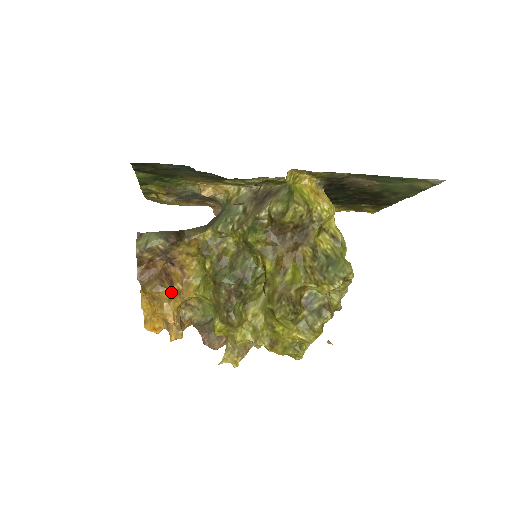
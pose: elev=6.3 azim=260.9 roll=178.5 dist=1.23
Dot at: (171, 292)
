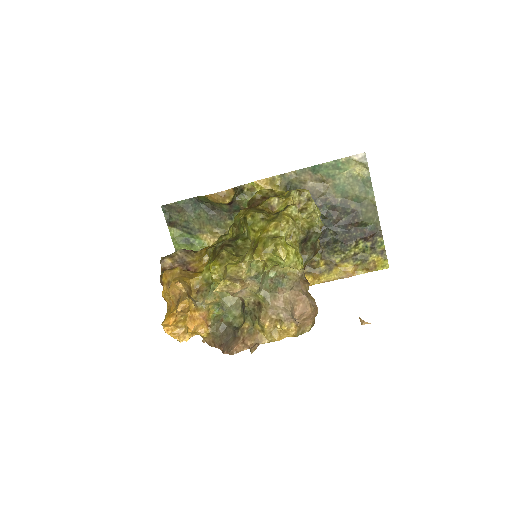
Dot at: (181, 271)
